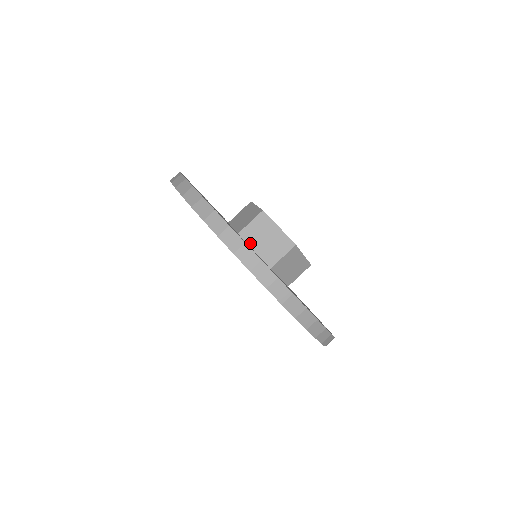
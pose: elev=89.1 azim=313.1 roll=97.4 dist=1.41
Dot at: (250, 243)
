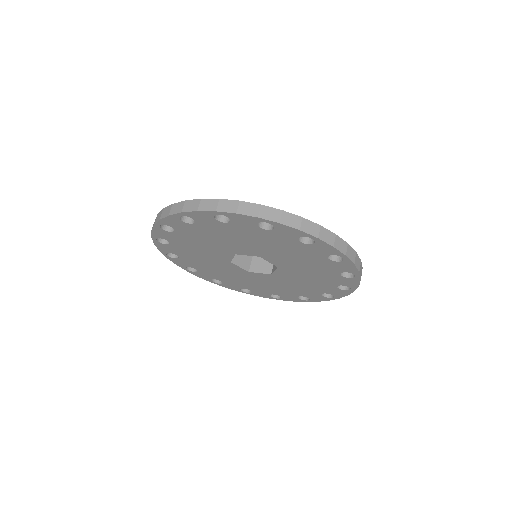
Dot at: occluded
